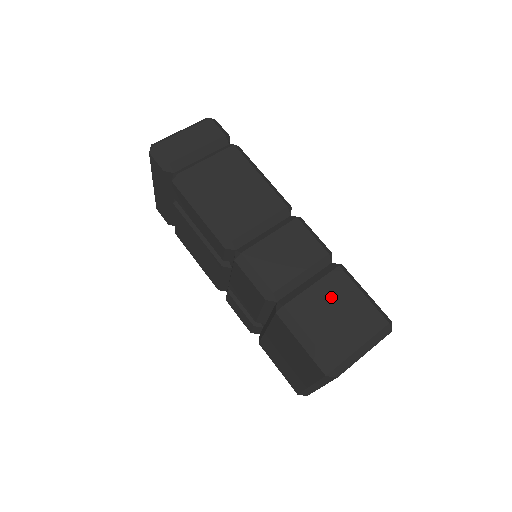
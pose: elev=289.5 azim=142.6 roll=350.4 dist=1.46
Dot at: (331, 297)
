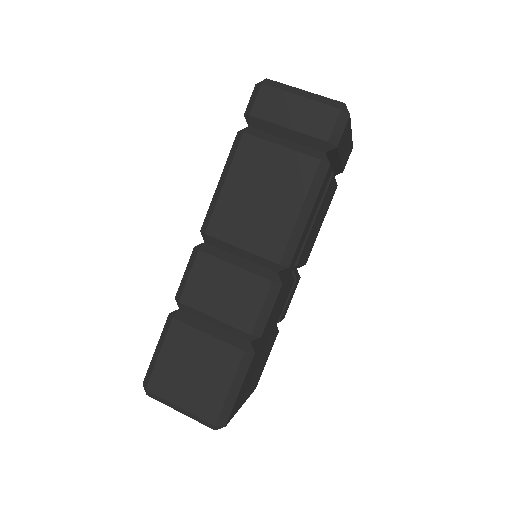
Dot at: (207, 358)
